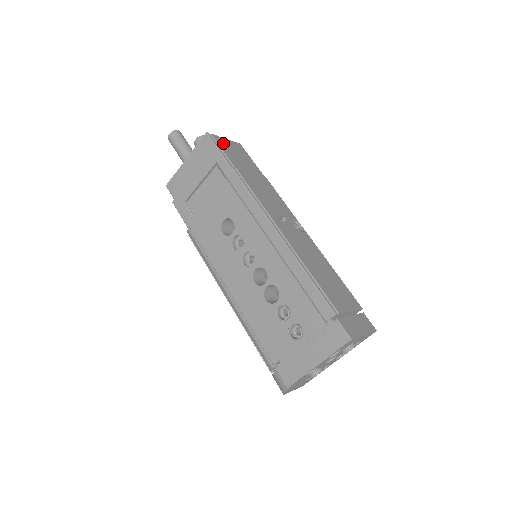
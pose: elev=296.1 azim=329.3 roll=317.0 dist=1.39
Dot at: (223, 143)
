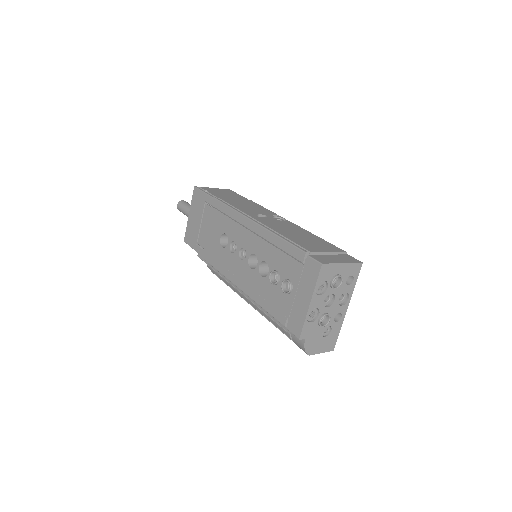
Dot at: (210, 189)
